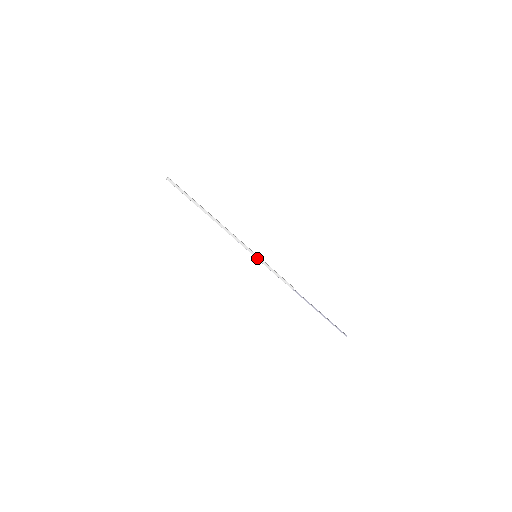
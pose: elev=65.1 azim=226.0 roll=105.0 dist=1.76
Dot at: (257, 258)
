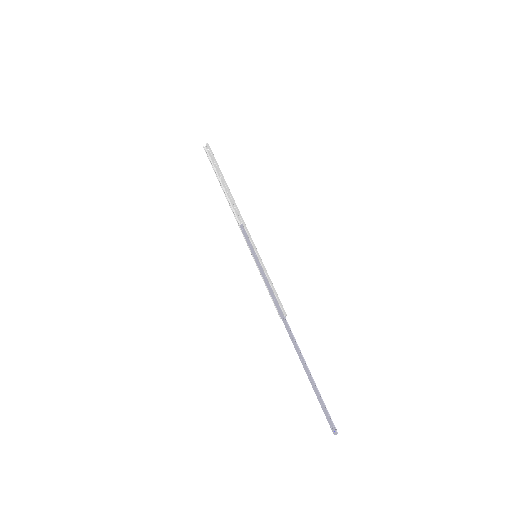
Dot at: (258, 256)
